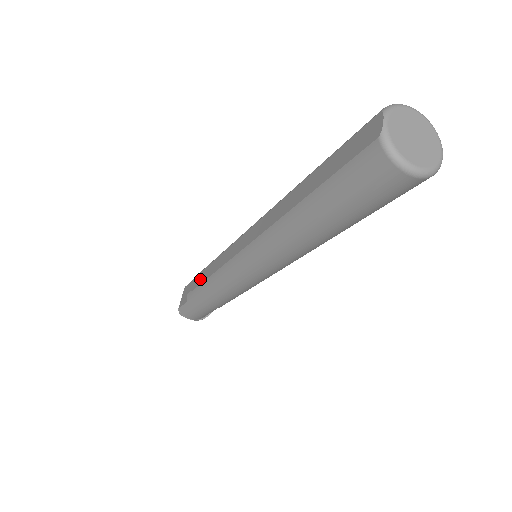
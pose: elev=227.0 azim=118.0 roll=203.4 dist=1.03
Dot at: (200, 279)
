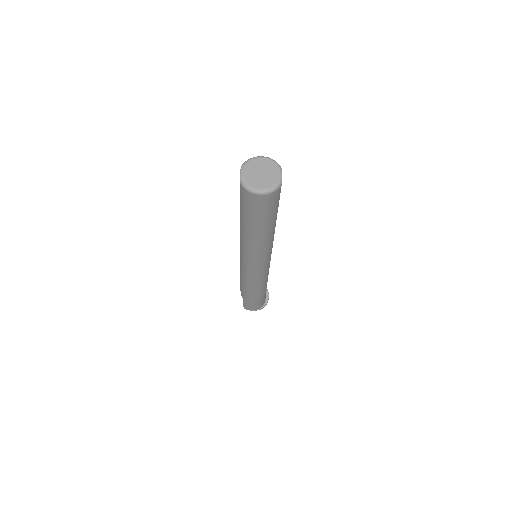
Dot at: occluded
